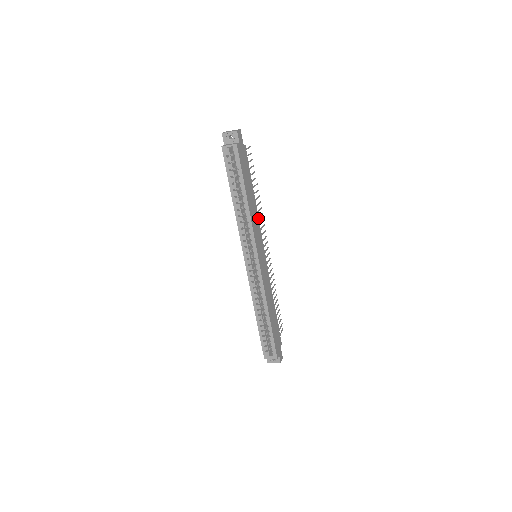
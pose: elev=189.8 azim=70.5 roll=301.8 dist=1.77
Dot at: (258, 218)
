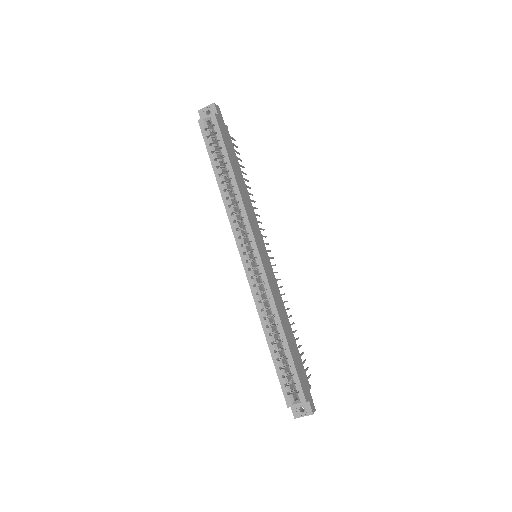
Dot at: (252, 208)
